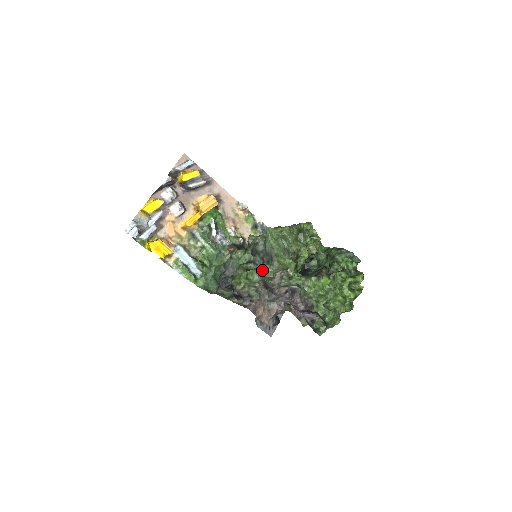
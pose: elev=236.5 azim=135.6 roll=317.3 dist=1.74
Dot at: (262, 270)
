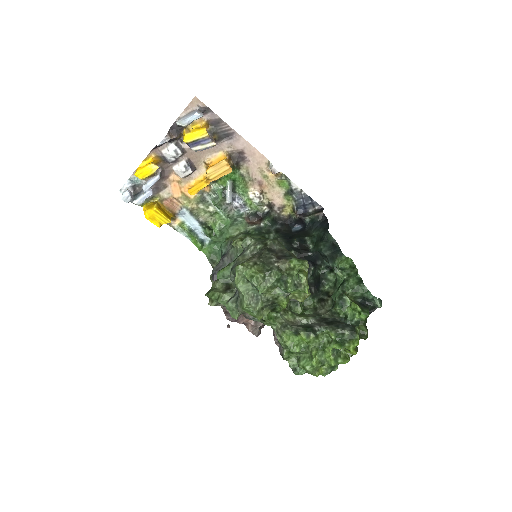
Dot at: (227, 307)
